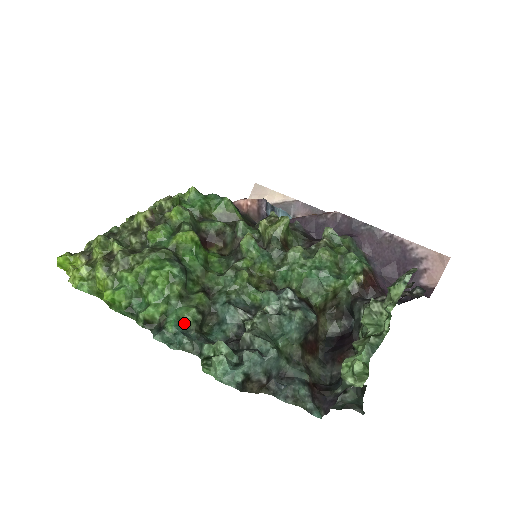
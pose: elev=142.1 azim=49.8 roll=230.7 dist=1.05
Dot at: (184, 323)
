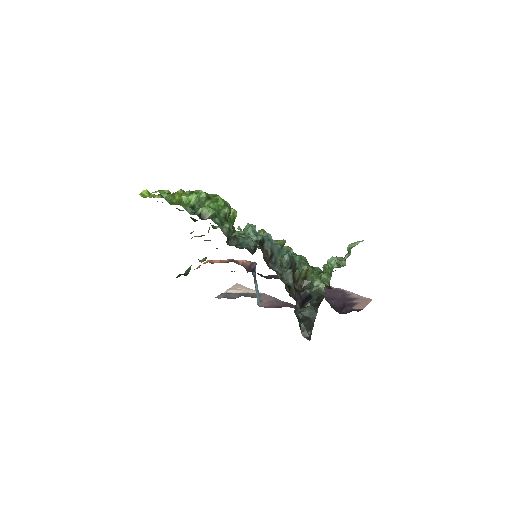
Dot at: occluded
